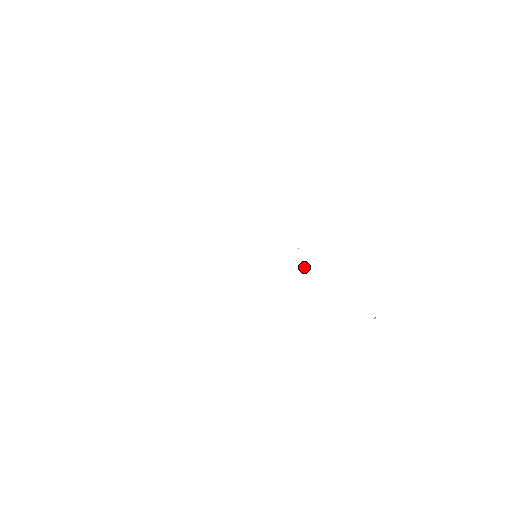
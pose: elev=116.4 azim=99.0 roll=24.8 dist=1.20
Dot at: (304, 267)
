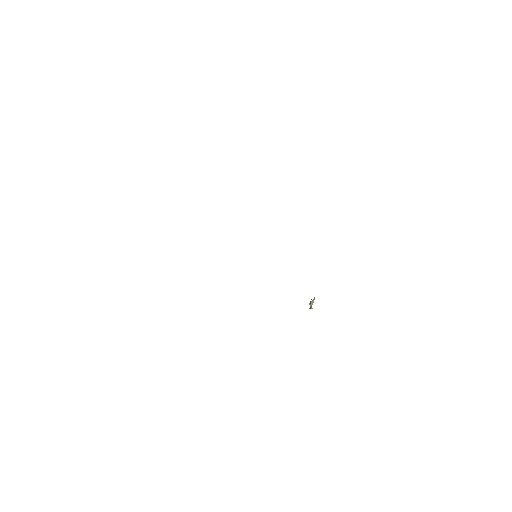
Dot at: occluded
